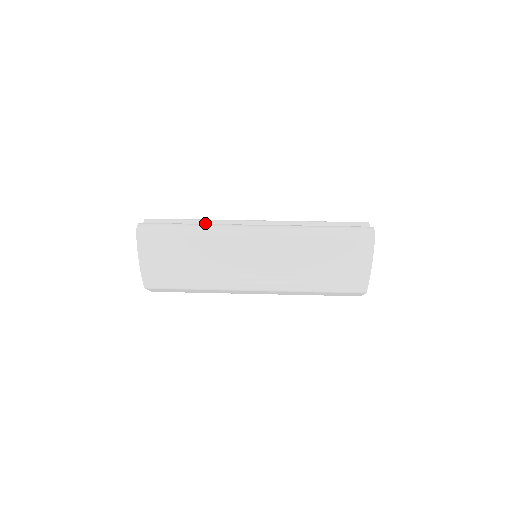
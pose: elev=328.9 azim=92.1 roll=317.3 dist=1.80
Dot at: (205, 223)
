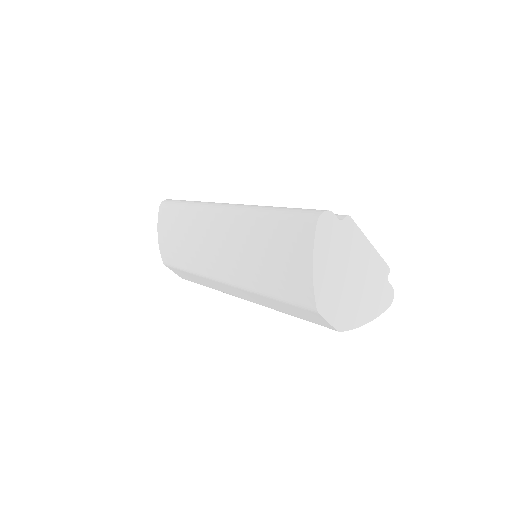
Dot at: occluded
